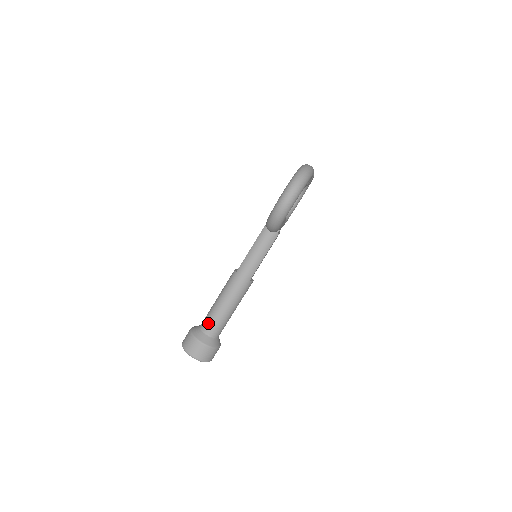
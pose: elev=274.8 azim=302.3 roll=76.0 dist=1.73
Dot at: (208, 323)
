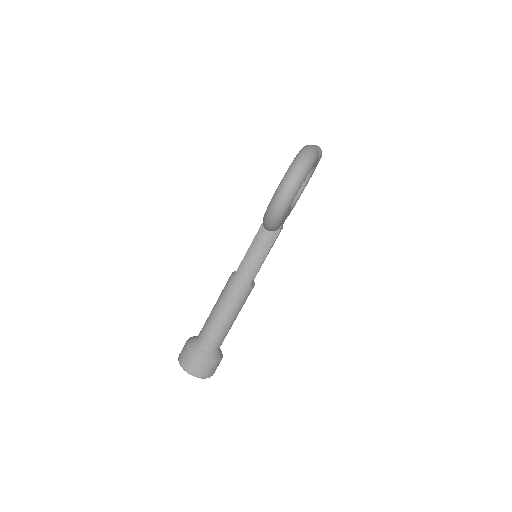
Dot at: (205, 335)
